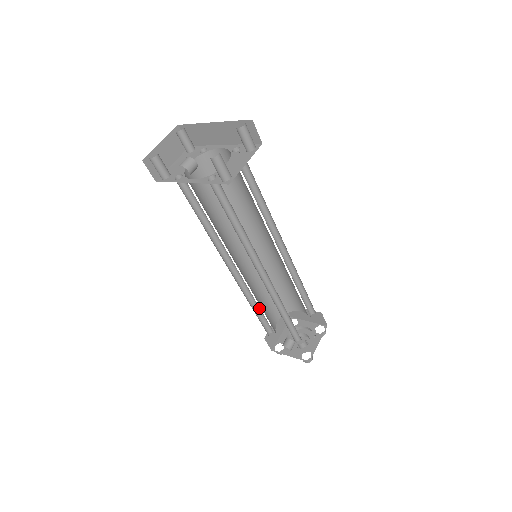
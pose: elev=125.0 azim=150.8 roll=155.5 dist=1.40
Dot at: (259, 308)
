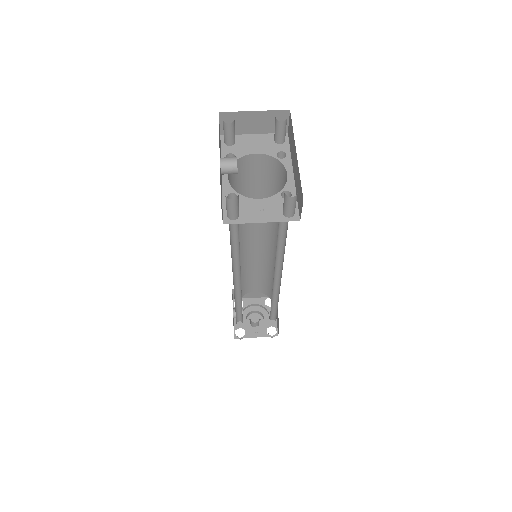
Dot at: occluded
